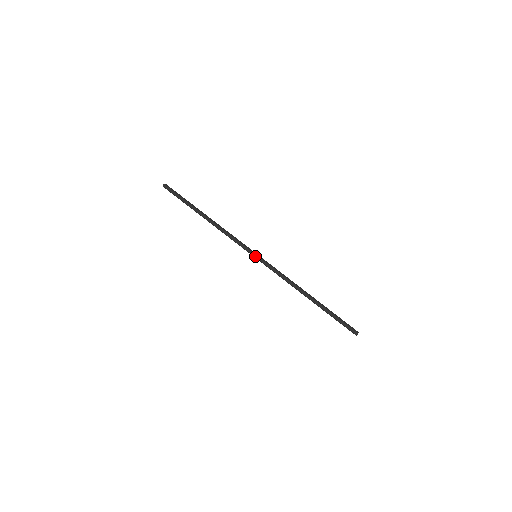
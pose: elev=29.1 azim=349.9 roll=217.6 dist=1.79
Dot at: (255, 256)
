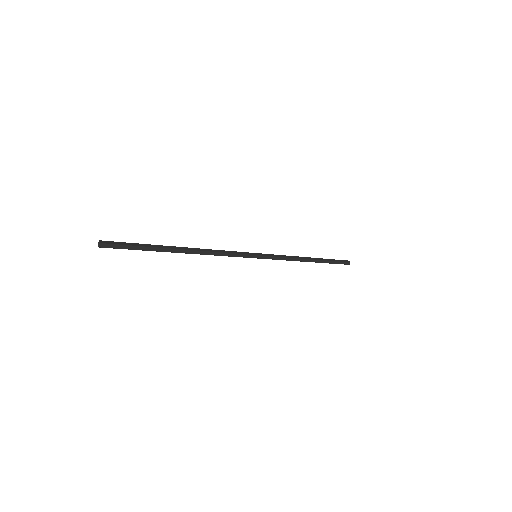
Dot at: (257, 257)
